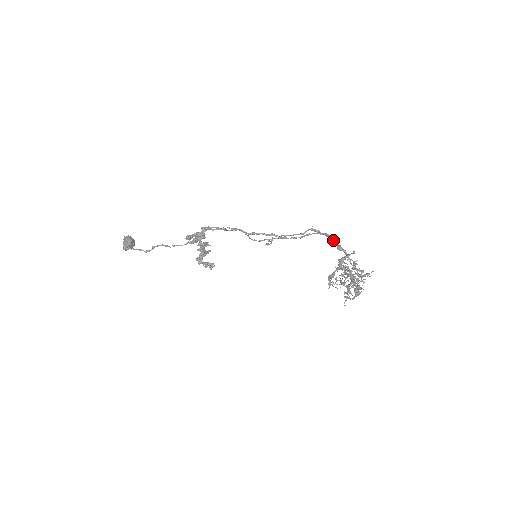
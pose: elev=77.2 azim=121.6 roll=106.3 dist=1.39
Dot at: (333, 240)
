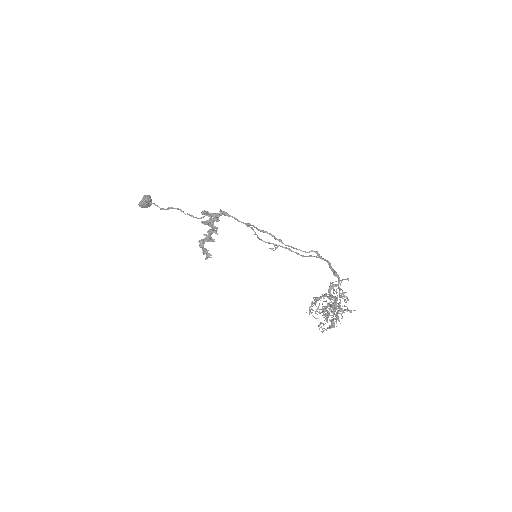
Dot at: occluded
